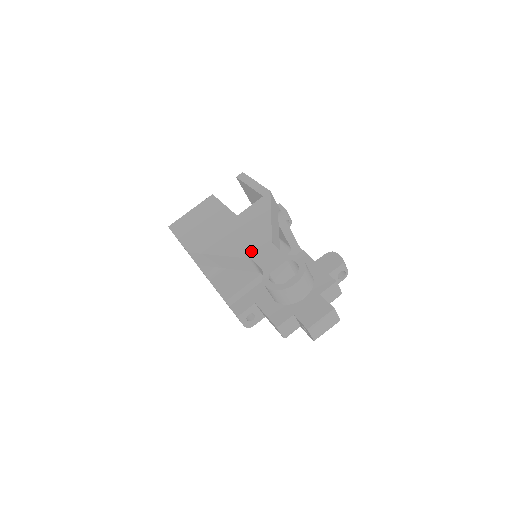
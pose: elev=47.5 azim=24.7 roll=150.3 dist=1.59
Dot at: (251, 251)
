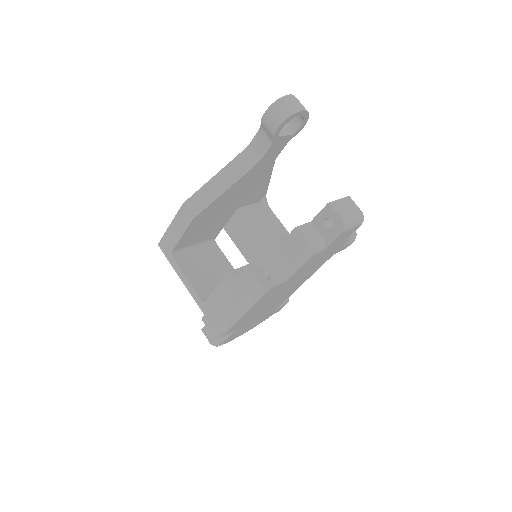
Dot at: occluded
